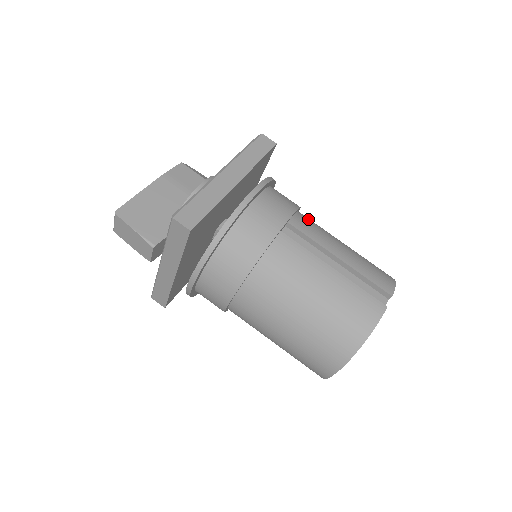
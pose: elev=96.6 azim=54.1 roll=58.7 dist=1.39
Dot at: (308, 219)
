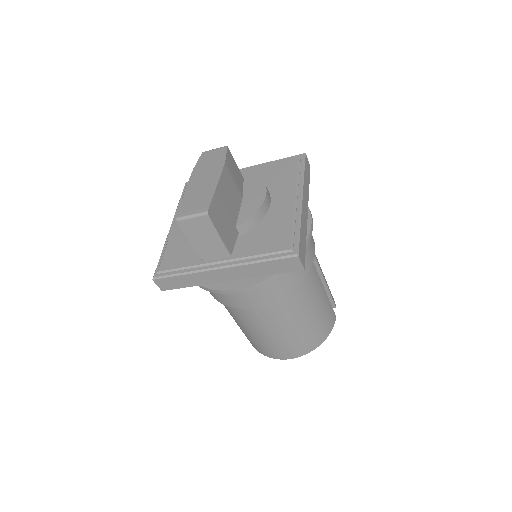
Dot at: occluded
